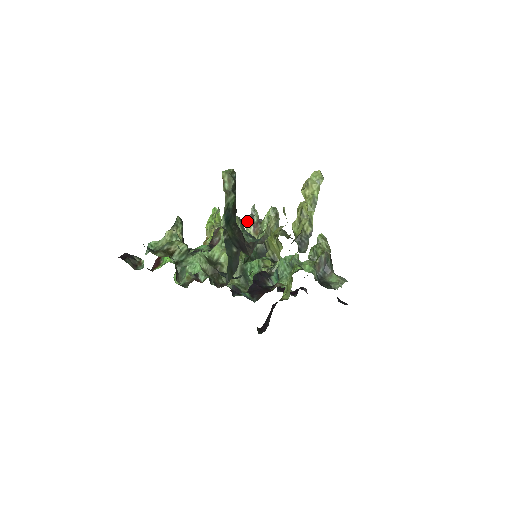
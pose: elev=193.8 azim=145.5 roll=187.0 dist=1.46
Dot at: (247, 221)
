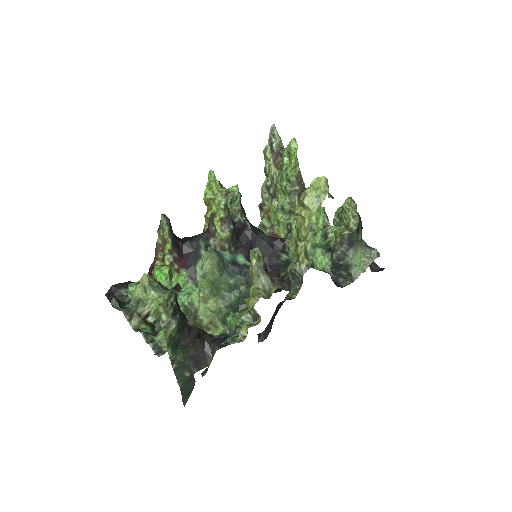
Dot at: (264, 152)
